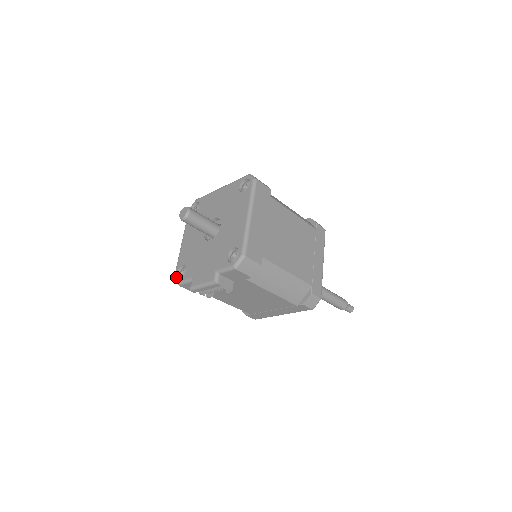
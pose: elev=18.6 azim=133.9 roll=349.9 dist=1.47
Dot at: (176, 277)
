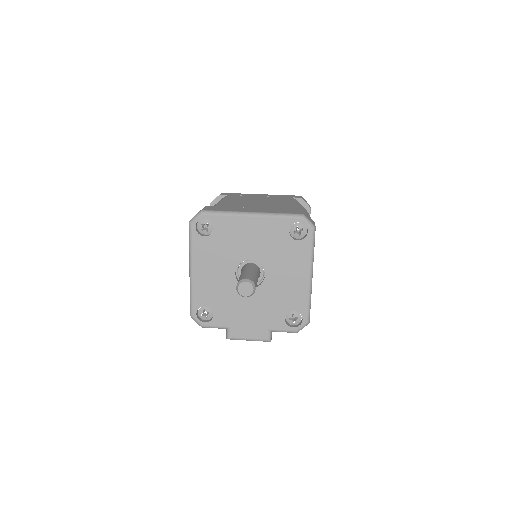
Dot at: (197, 319)
